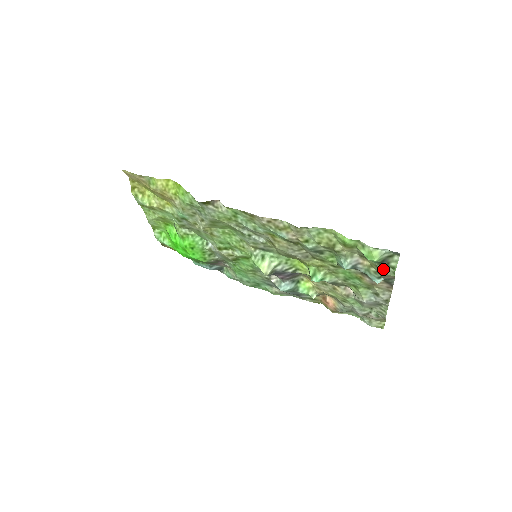
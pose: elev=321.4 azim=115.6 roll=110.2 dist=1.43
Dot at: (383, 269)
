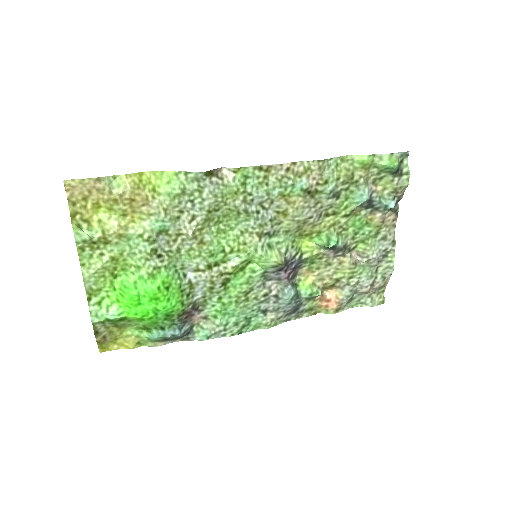
Dot at: (398, 181)
